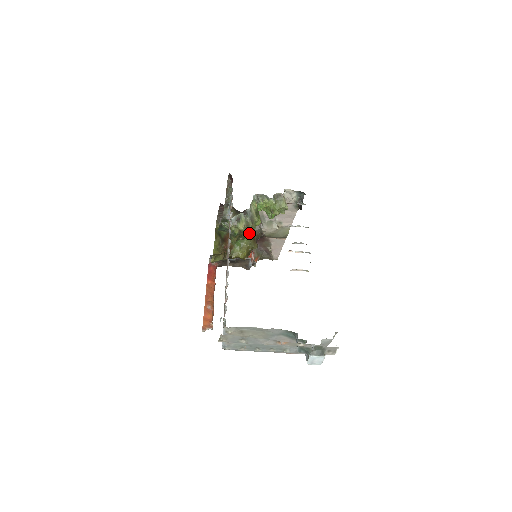
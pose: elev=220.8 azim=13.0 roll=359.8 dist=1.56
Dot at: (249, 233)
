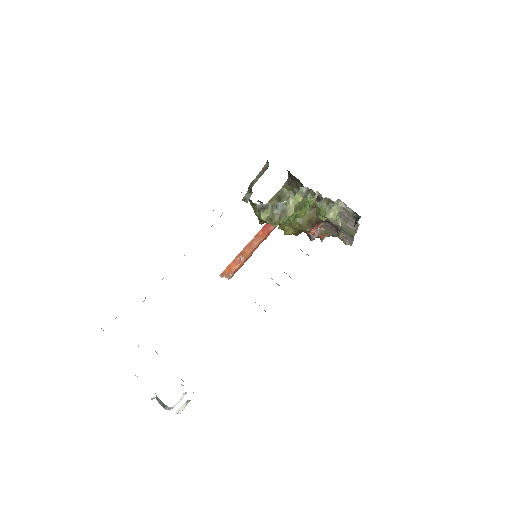
Dot at: (273, 226)
